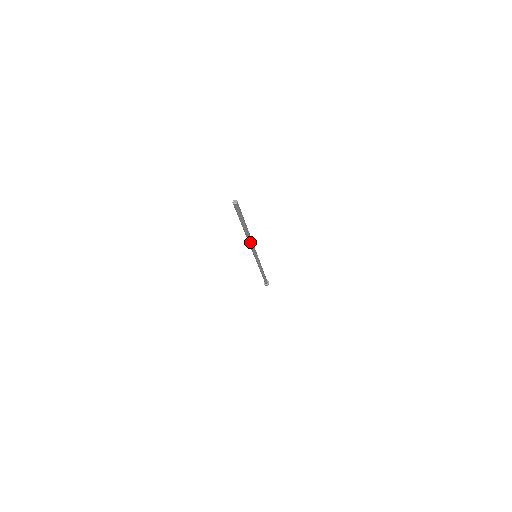
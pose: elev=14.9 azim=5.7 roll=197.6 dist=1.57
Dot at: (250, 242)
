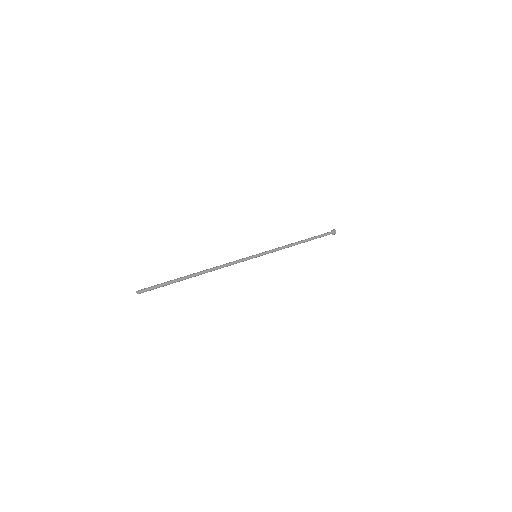
Dot at: occluded
